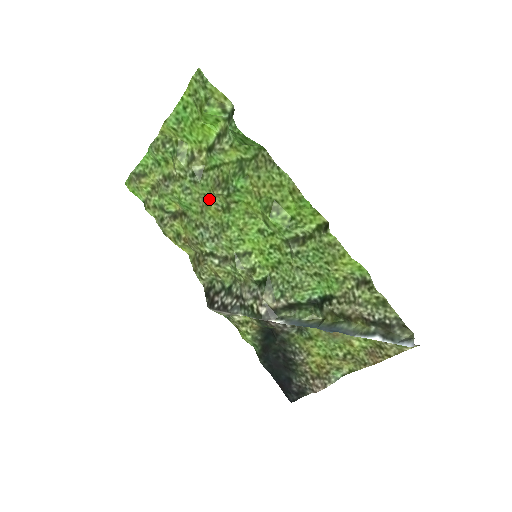
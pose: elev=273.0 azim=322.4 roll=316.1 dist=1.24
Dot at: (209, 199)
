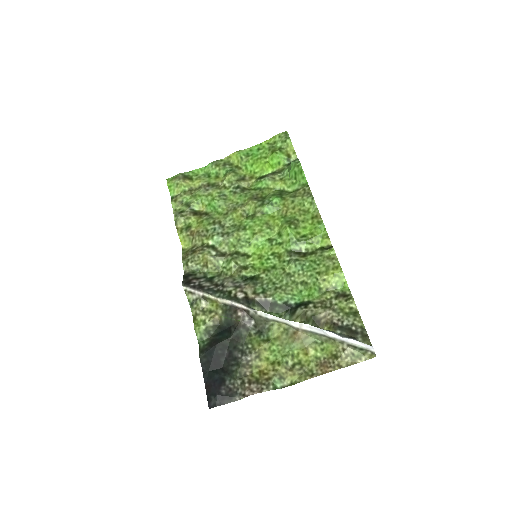
Dot at: (240, 206)
